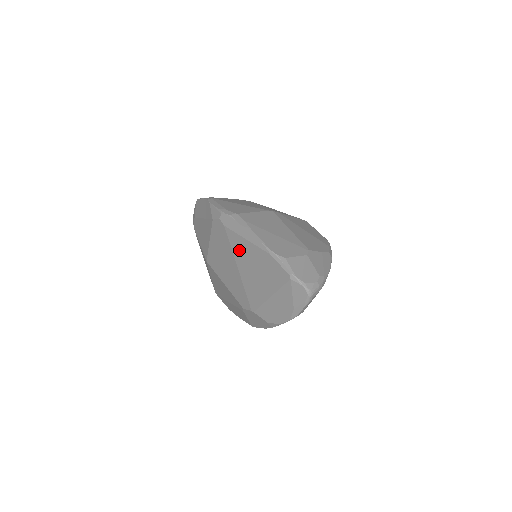
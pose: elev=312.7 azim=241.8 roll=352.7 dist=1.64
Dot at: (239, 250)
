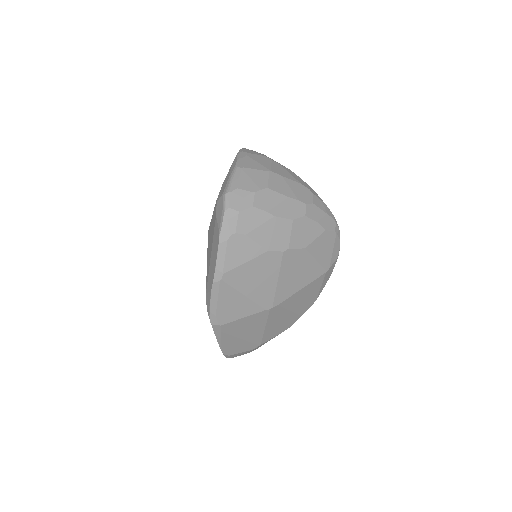
Dot at: occluded
